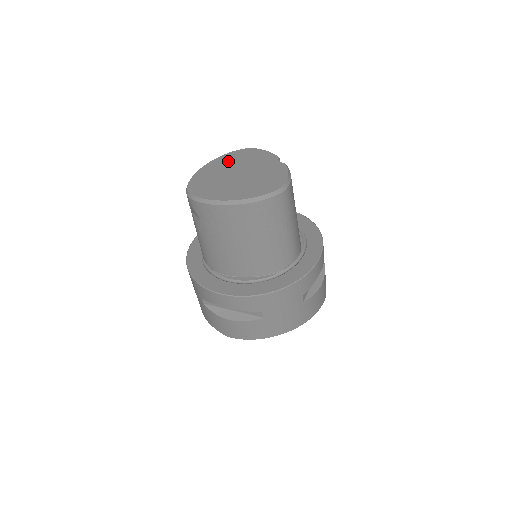
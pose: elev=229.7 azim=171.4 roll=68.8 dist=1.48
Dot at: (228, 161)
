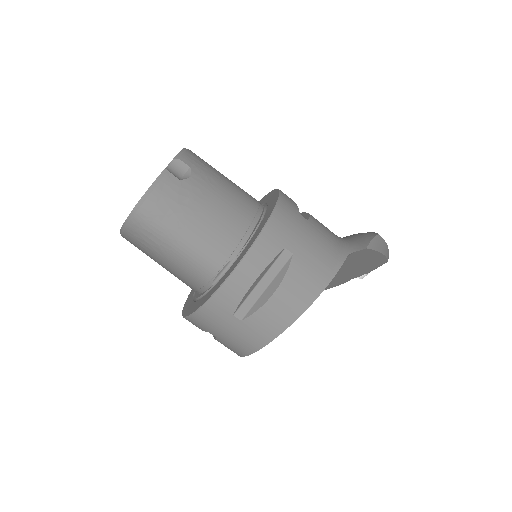
Dot at: occluded
